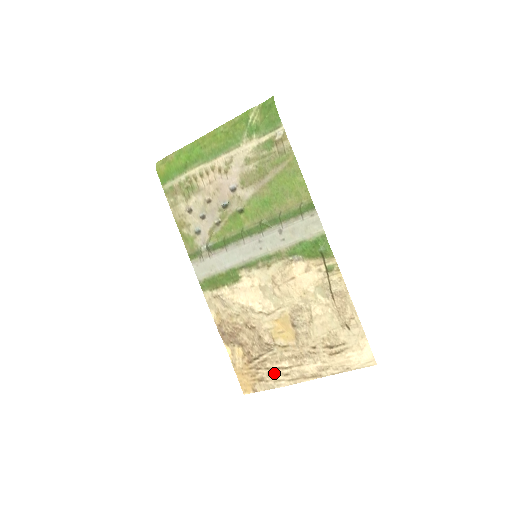
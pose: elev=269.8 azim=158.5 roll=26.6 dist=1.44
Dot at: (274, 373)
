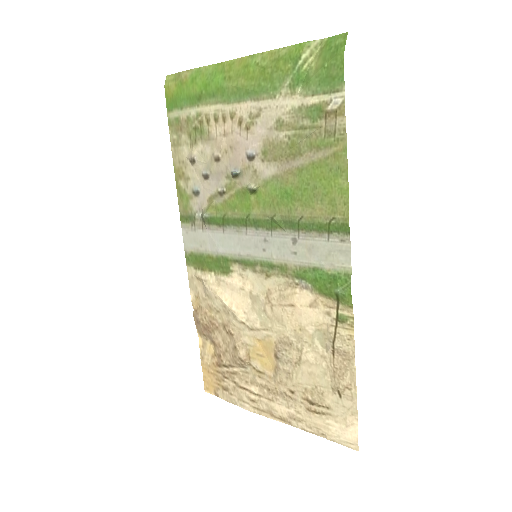
Dot at: (240, 391)
